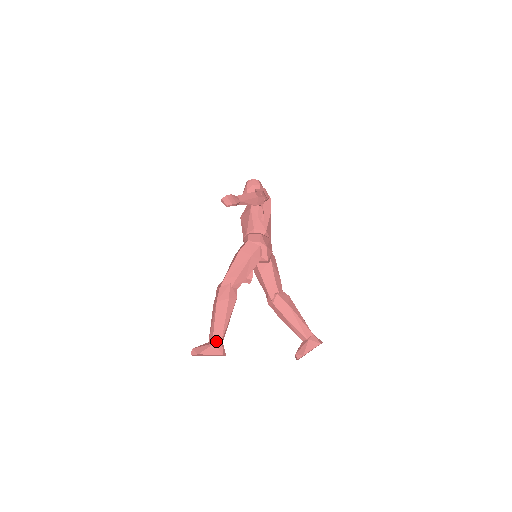
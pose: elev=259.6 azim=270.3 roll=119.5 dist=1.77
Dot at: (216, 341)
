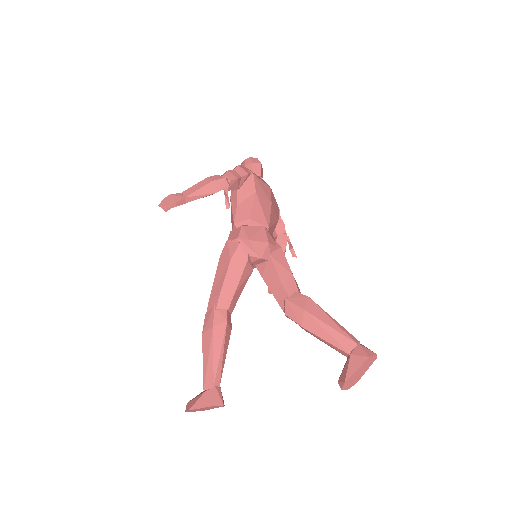
Dot at: (207, 388)
